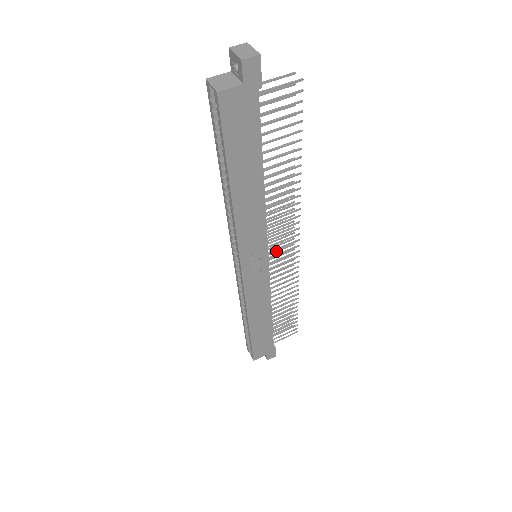
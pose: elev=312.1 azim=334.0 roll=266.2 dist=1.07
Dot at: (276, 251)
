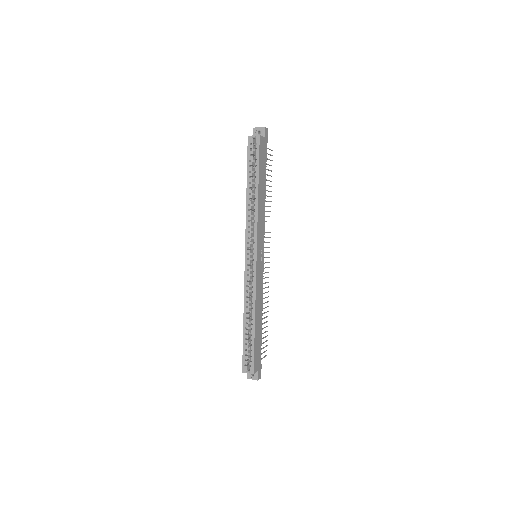
Dot at: occluded
